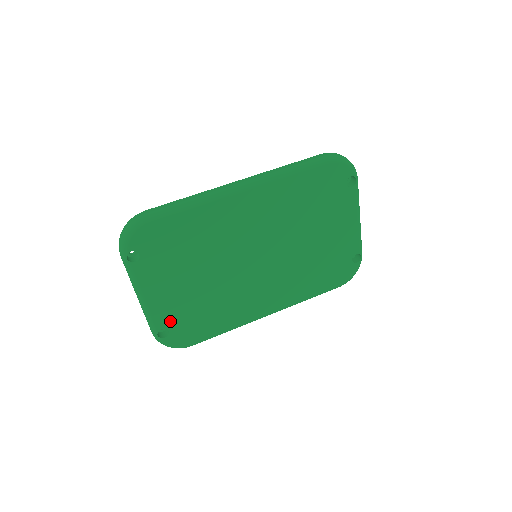
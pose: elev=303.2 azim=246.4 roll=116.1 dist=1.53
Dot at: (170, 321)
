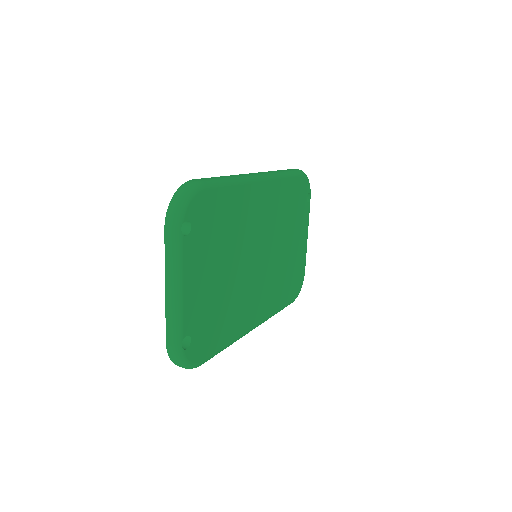
Dot at: (194, 325)
